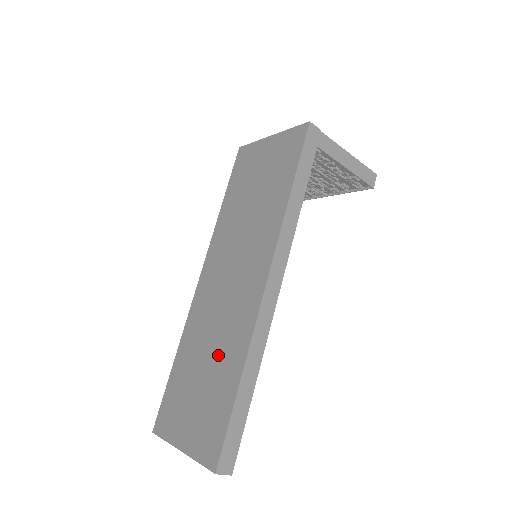
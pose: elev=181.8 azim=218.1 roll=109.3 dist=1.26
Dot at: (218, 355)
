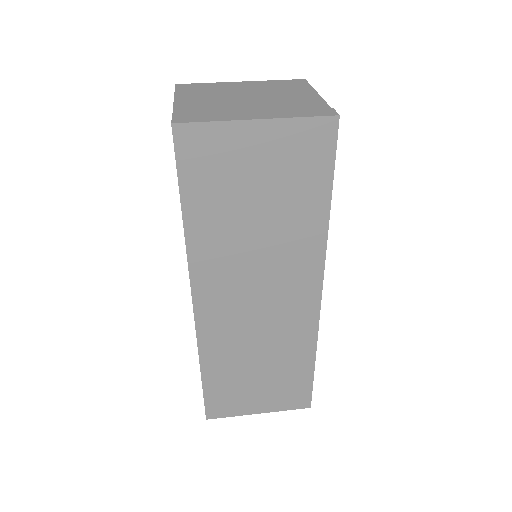
Dot at: (276, 356)
